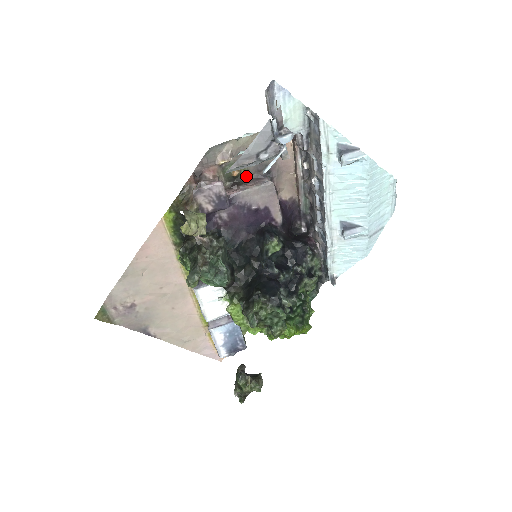
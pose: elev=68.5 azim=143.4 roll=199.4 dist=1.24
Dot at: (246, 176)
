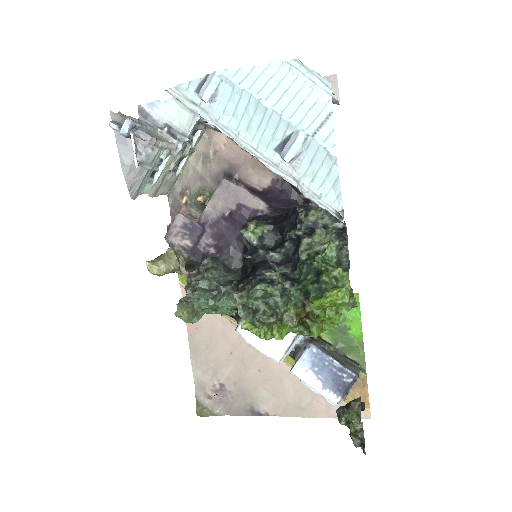
Dot at: occluded
